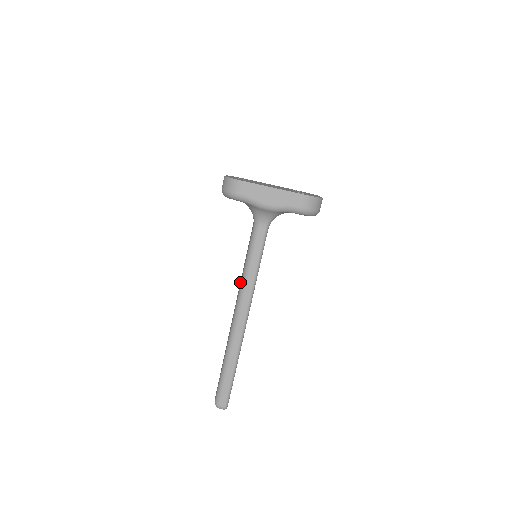
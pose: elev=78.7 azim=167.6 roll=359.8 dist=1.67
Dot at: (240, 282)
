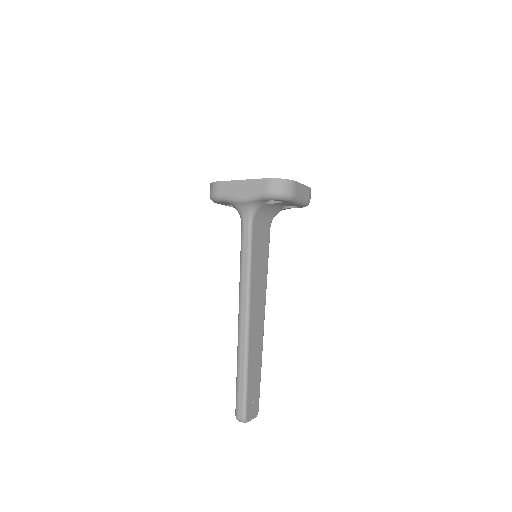
Dot at: occluded
